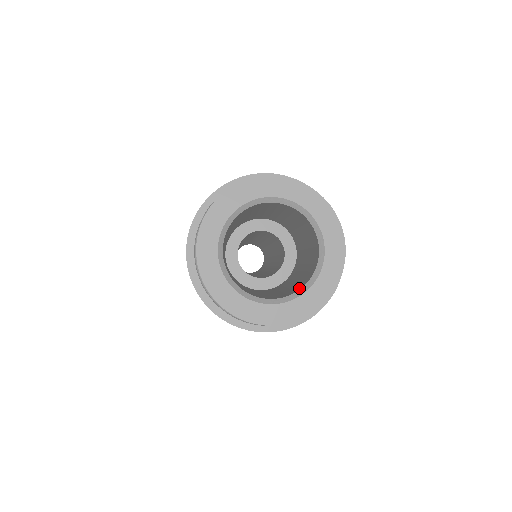
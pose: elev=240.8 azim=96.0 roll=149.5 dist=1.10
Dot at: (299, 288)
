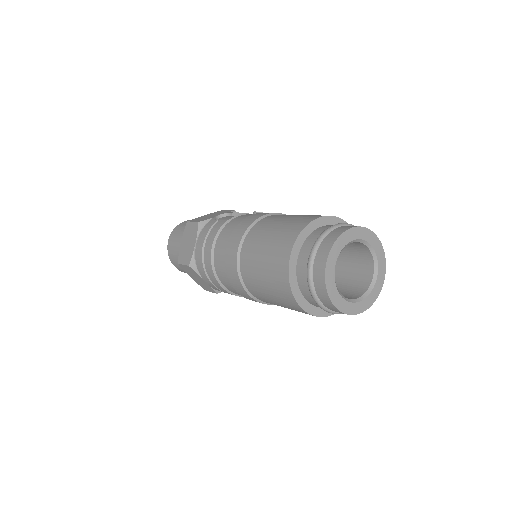
Dot at: (360, 293)
